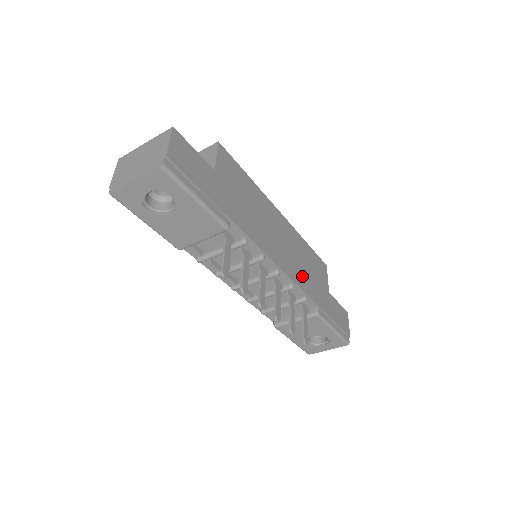
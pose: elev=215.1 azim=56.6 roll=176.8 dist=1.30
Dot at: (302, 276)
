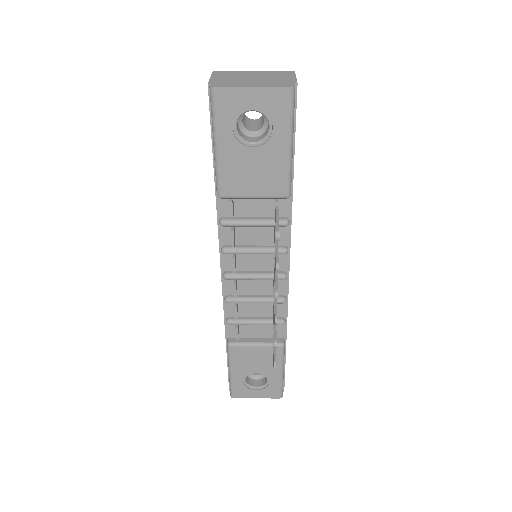
Dot at: occluded
